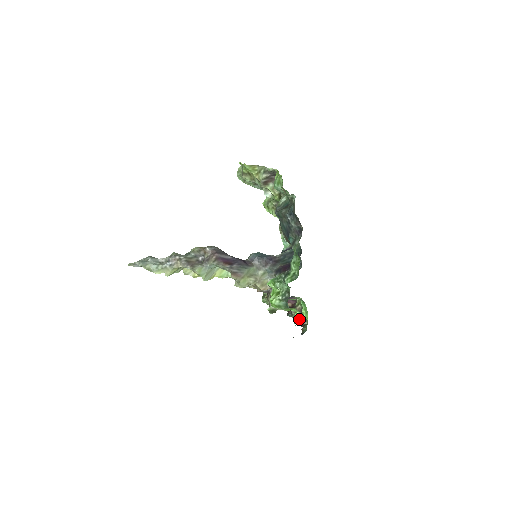
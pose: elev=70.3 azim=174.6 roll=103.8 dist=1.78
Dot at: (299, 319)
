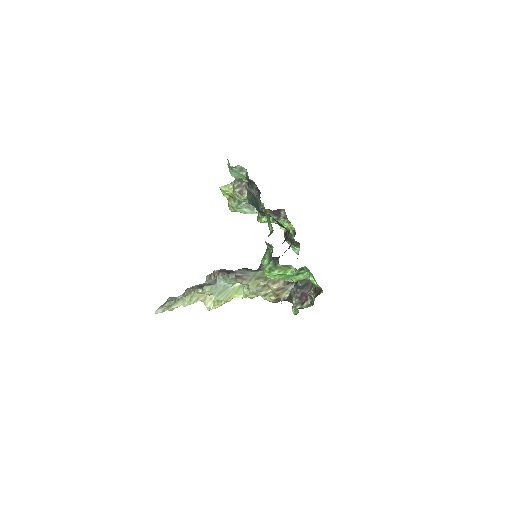
Dot at: (315, 293)
